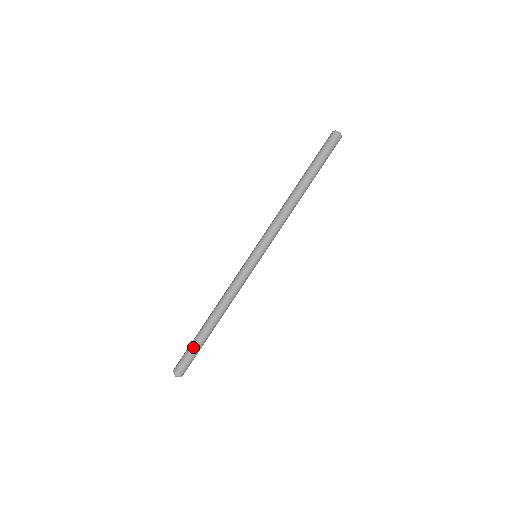
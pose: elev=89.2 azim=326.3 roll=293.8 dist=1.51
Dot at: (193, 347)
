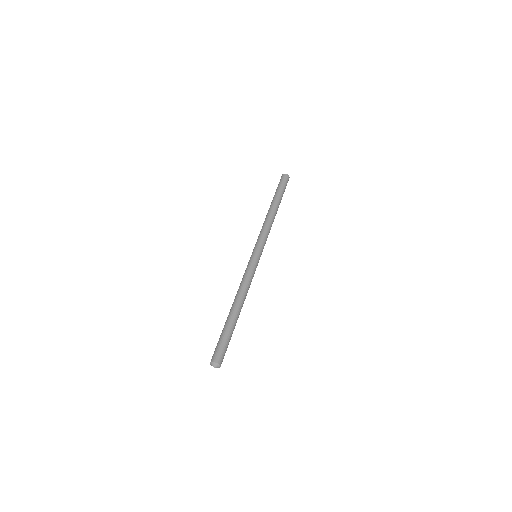
Dot at: (221, 334)
